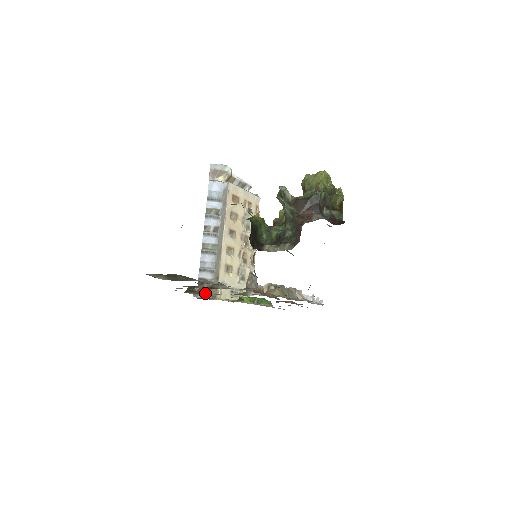
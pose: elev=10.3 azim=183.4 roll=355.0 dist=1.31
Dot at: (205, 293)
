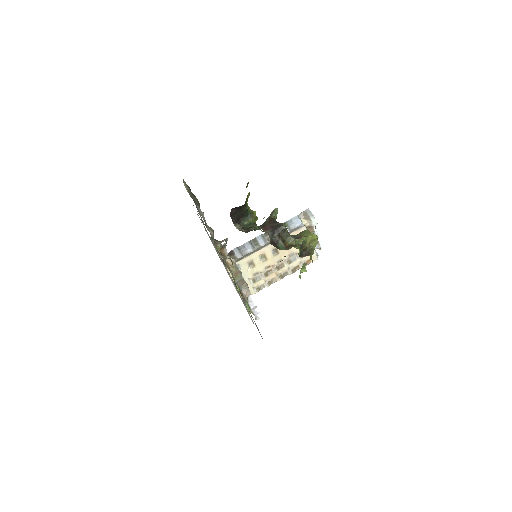
Dot at: occluded
